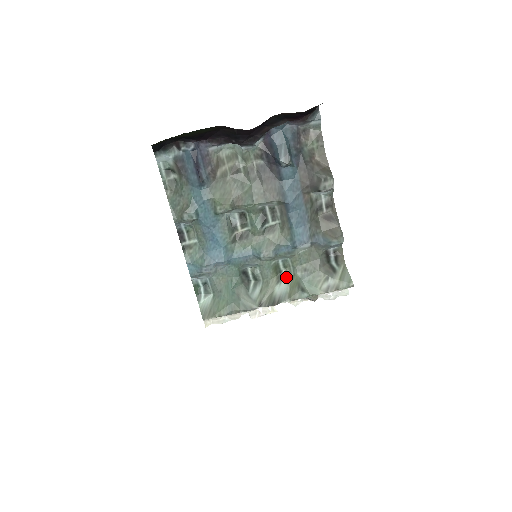
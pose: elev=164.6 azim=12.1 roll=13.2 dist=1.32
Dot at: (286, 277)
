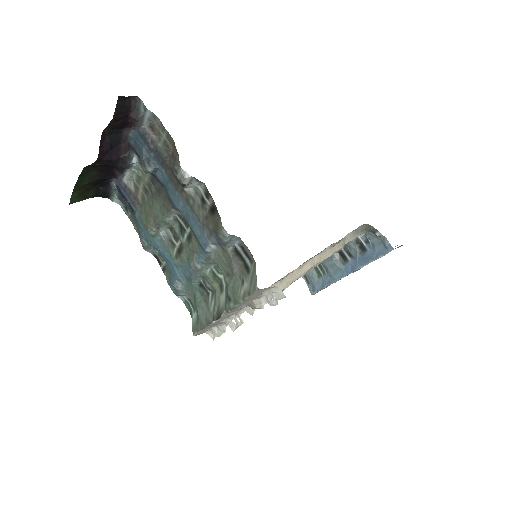
Dot at: (225, 284)
